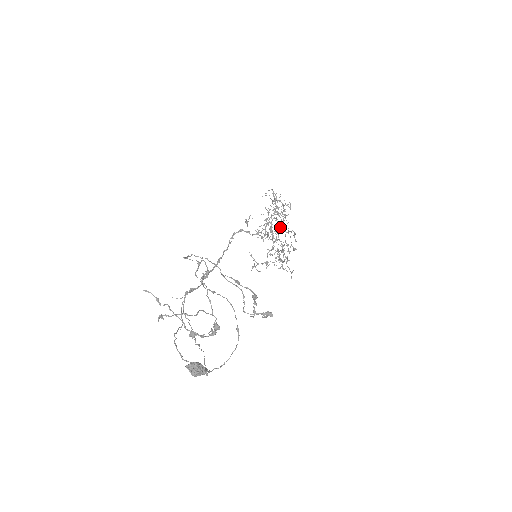
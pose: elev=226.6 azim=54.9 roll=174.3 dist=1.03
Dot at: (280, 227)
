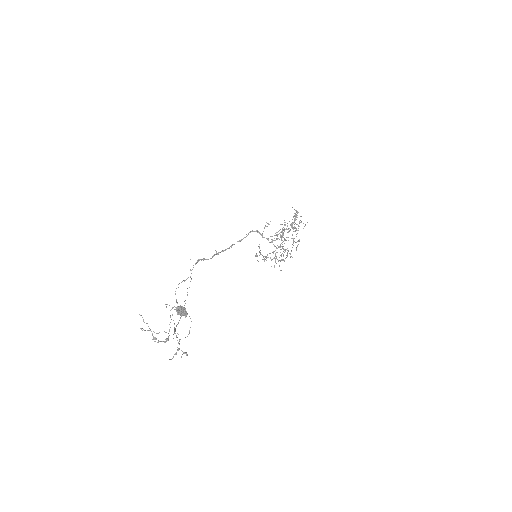
Dot at: occluded
